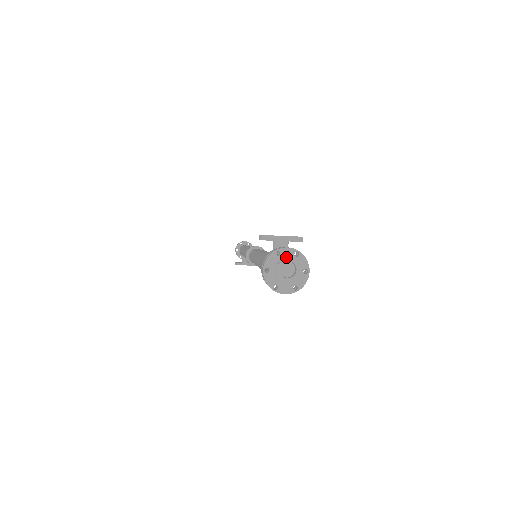
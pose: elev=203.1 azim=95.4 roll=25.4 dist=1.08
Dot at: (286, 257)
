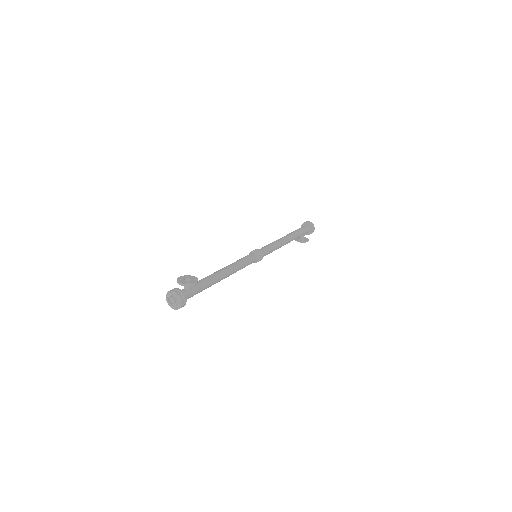
Dot at: (173, 295)
